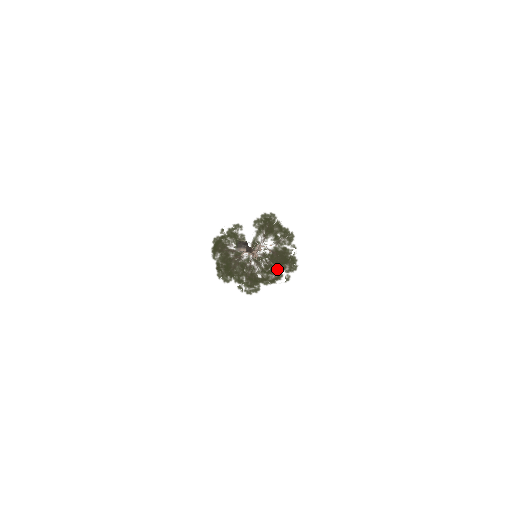
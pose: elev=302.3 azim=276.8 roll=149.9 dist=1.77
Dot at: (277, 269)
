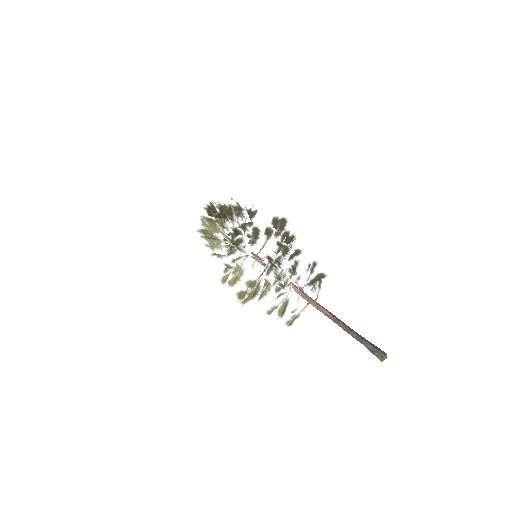
Dot at: occluded
